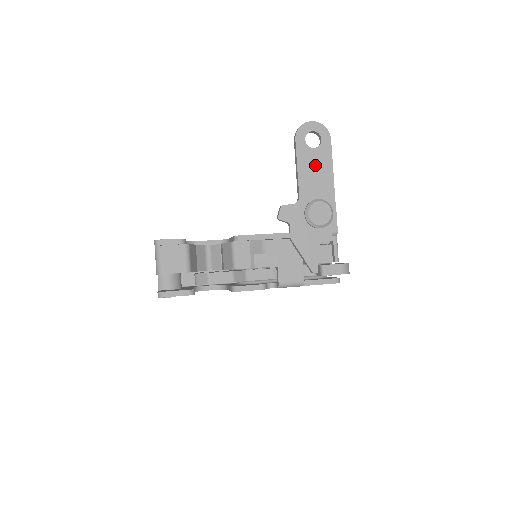
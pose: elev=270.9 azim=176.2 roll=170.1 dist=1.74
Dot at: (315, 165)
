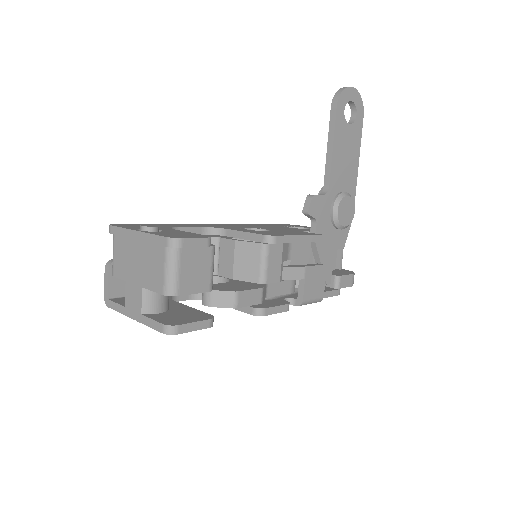
Dot at: (347, 147)
